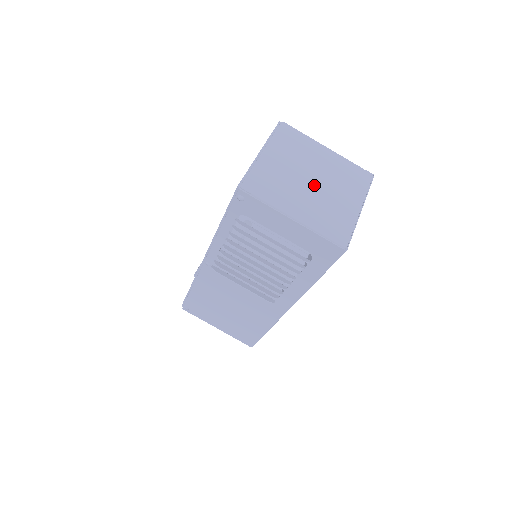
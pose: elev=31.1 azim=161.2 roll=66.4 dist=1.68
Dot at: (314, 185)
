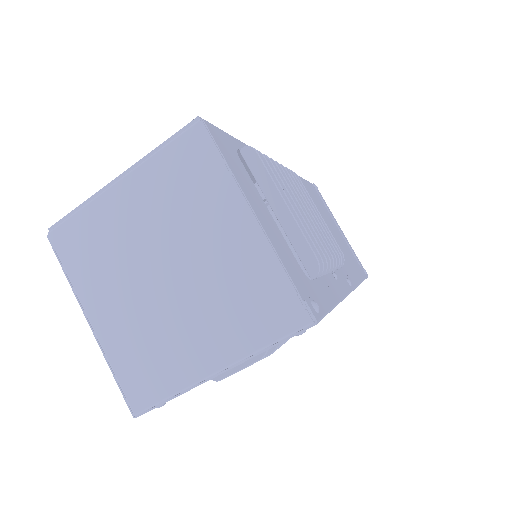
Dot at: (163, 283)
